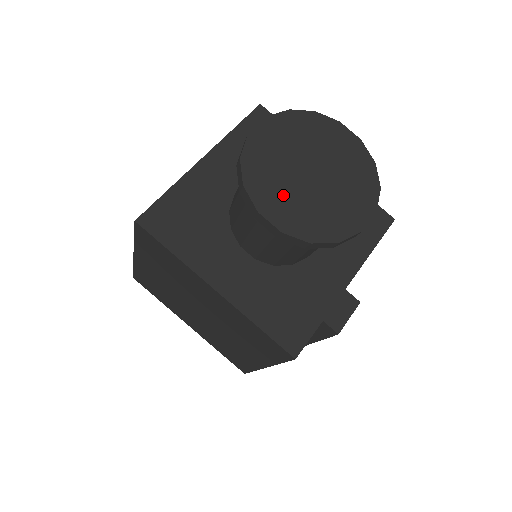
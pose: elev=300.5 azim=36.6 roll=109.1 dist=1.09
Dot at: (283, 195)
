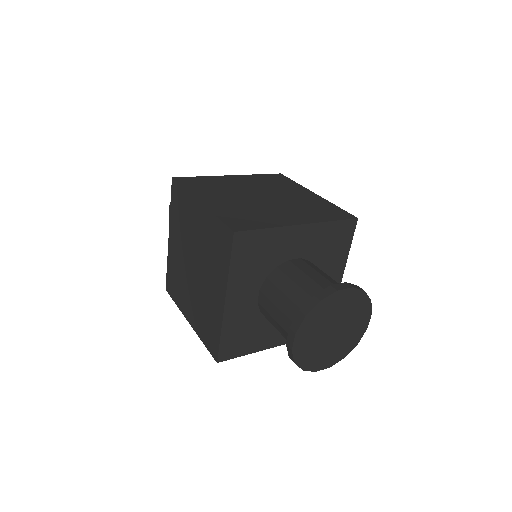
Dot at: (324, 355)
